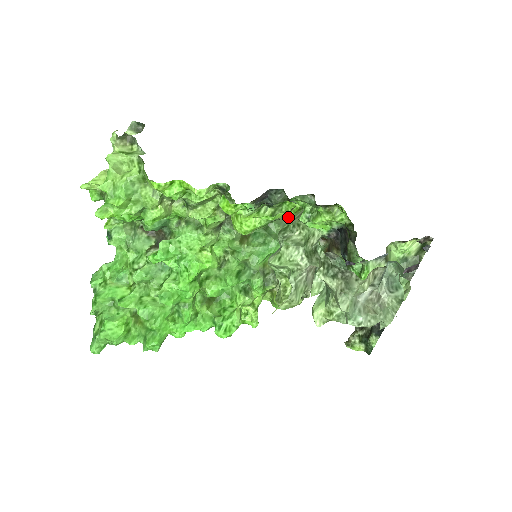
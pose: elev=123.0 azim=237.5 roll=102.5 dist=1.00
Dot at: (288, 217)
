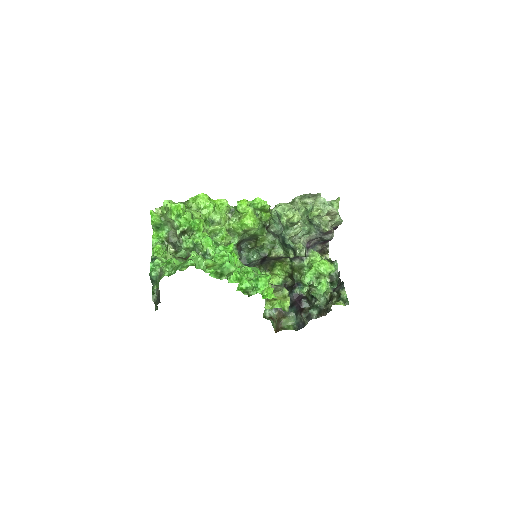
Dot at: (258, 253)
